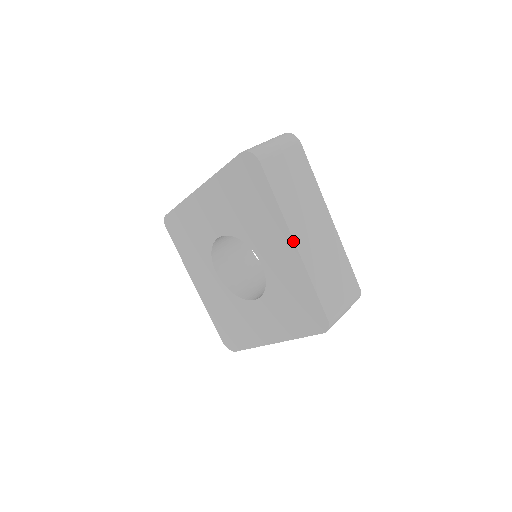
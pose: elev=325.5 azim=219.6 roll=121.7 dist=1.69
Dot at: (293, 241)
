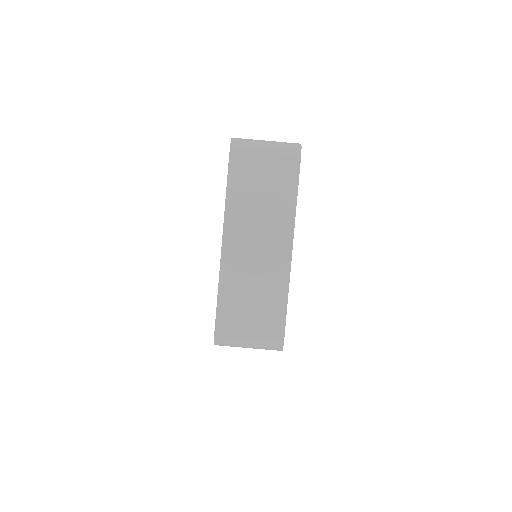
Dot at: (222, 239)
